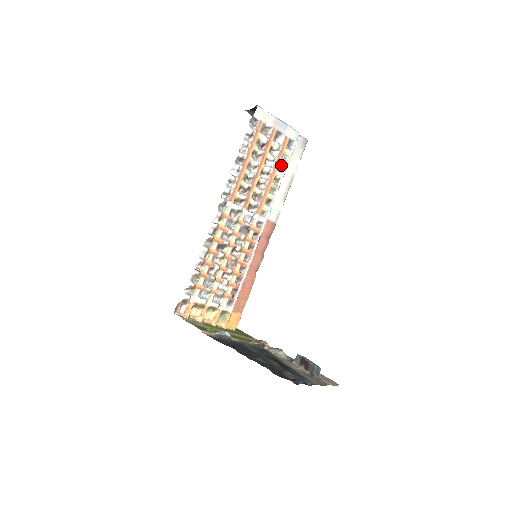
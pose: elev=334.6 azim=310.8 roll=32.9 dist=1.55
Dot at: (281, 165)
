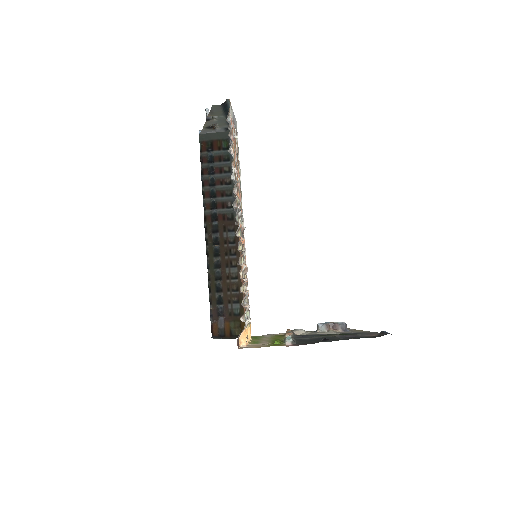
Dot at: occluded
